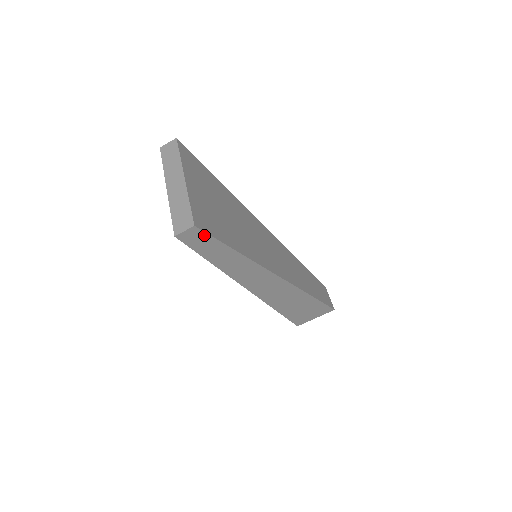
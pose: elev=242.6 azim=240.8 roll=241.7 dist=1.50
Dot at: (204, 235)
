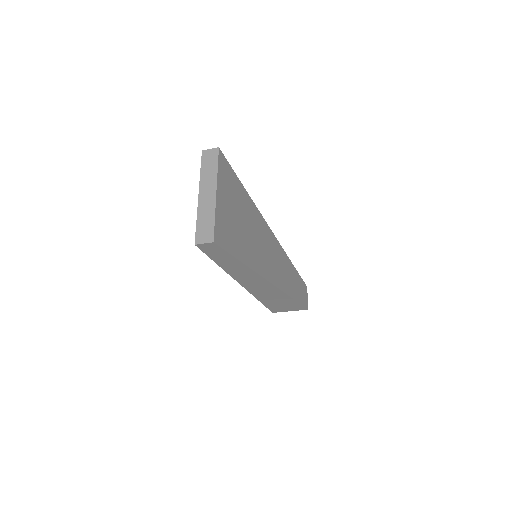
Dot at: (219, 248)
